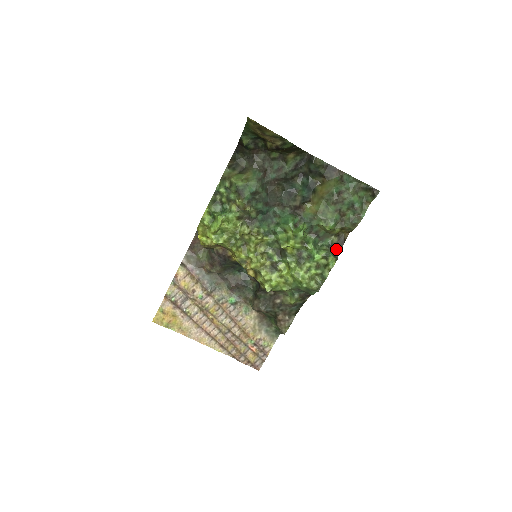
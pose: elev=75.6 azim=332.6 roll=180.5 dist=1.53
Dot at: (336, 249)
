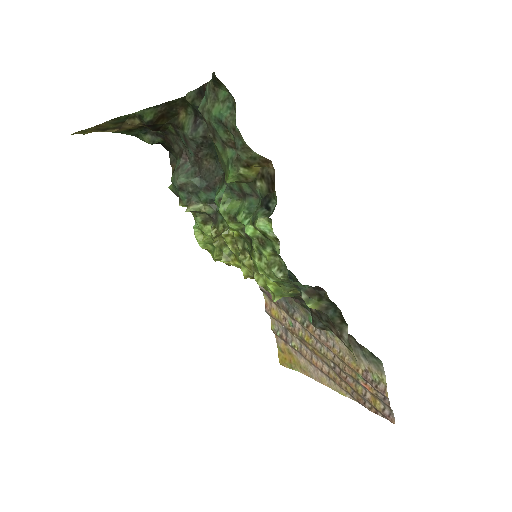
Dot at: (271, 200)
